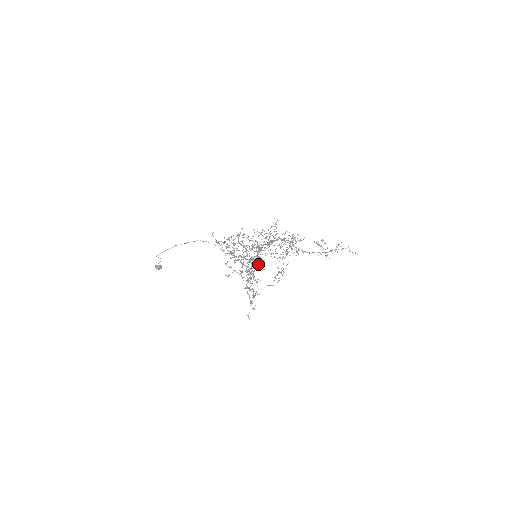
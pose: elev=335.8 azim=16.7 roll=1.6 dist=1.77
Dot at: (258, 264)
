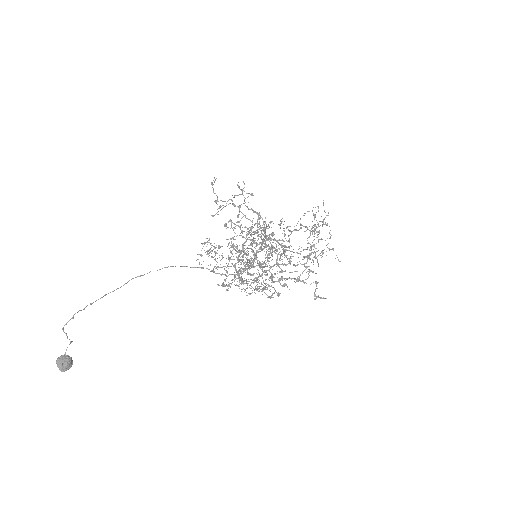
Dot at: (268, 257)
